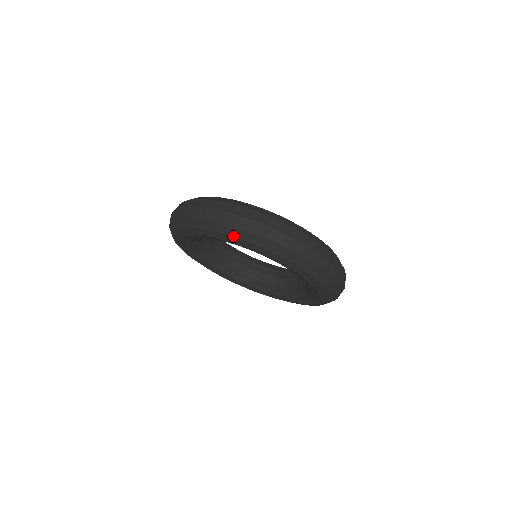
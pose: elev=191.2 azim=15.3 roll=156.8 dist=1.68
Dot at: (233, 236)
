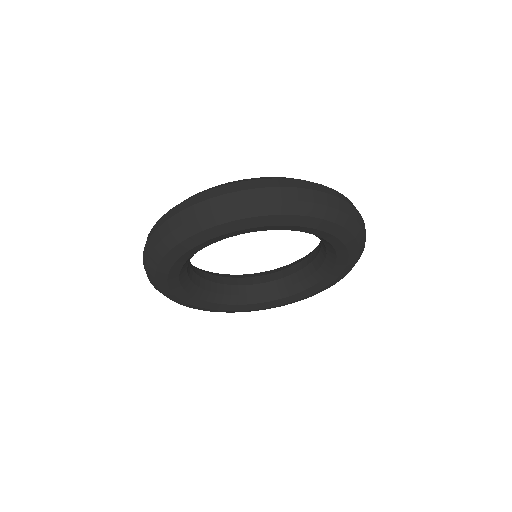
Dot at: (329, 220)
